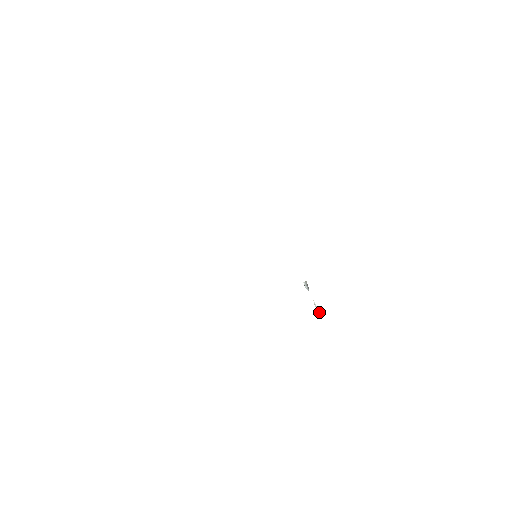
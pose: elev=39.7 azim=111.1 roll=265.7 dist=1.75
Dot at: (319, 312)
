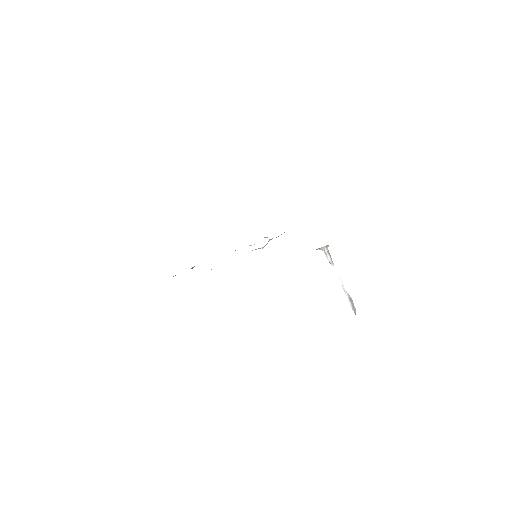
Dot at: (352, 306)
